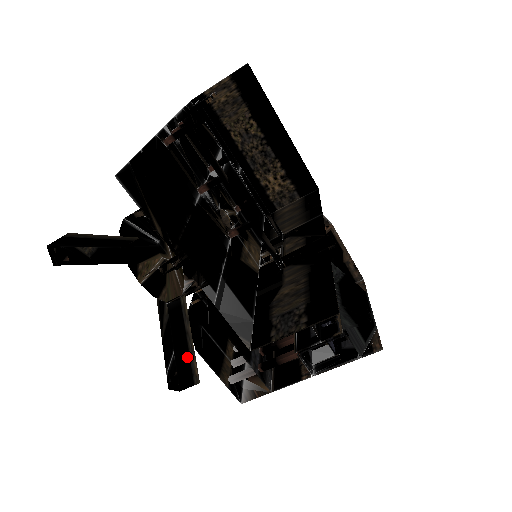
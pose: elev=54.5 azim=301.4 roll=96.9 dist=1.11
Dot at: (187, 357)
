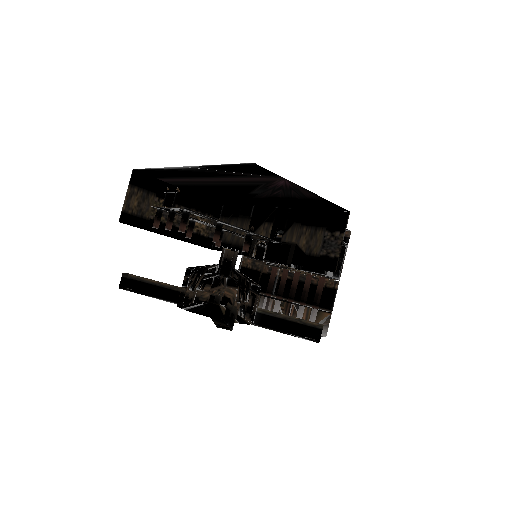
Dot at: (301, 326)
